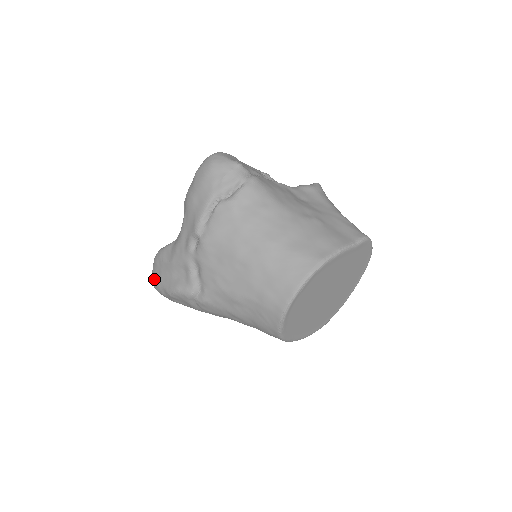
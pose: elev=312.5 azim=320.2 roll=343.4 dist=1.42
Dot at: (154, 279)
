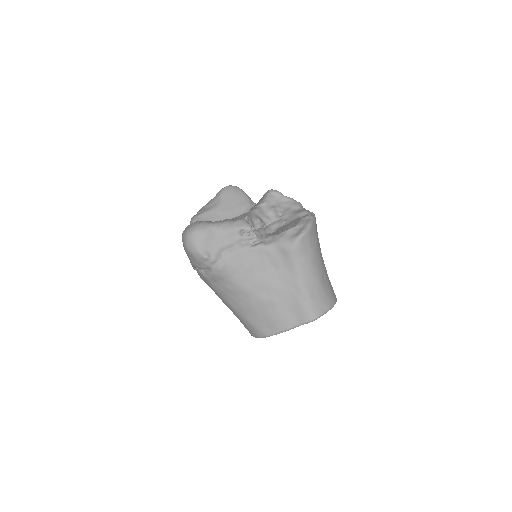
Dot at: occluded
